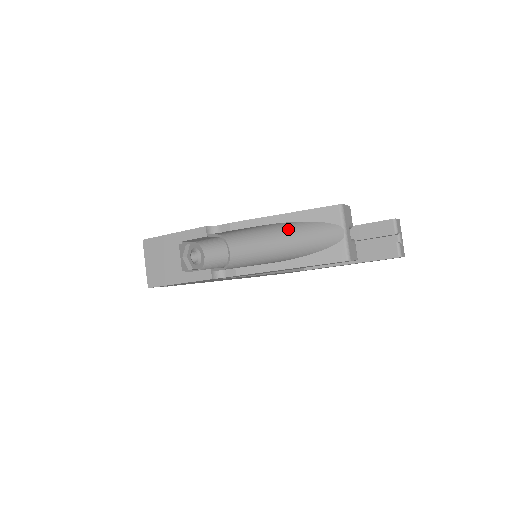
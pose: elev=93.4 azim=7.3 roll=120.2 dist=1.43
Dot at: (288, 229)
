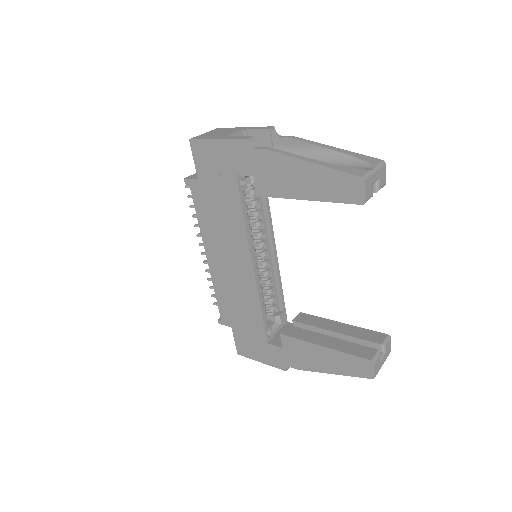
Dot at: (329, 160)
